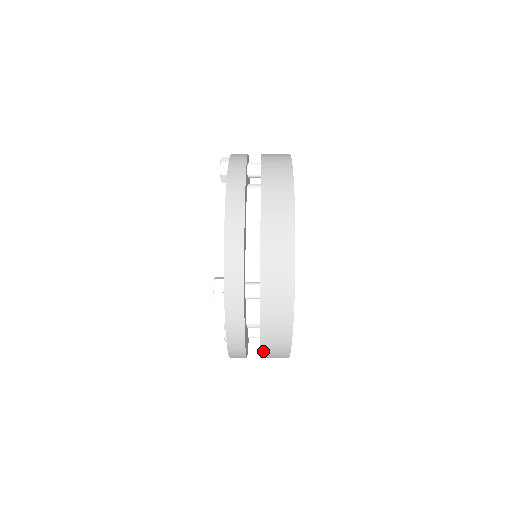
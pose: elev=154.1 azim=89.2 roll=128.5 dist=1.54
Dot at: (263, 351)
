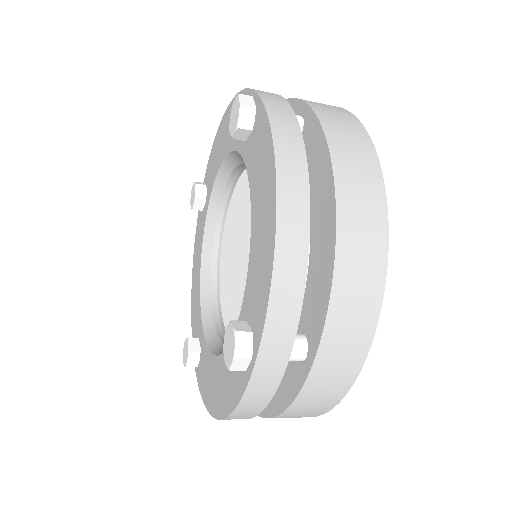
Dot at: (339, 185)
